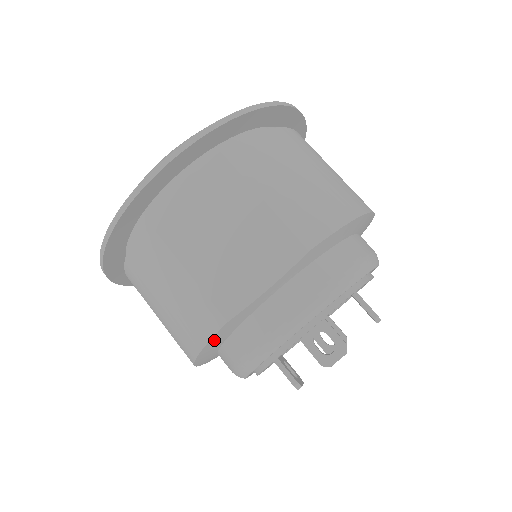
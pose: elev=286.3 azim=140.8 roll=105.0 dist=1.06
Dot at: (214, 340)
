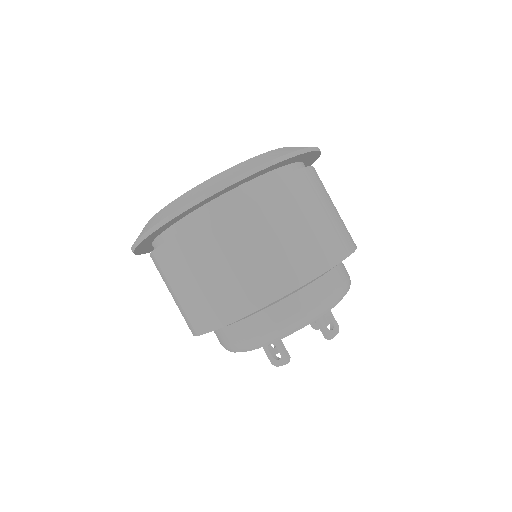
Dot at: occluded
